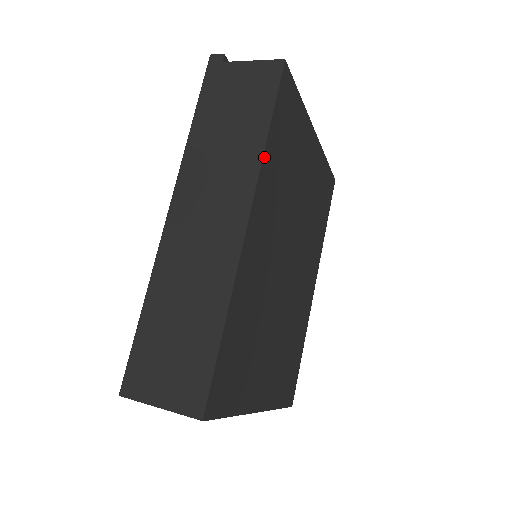
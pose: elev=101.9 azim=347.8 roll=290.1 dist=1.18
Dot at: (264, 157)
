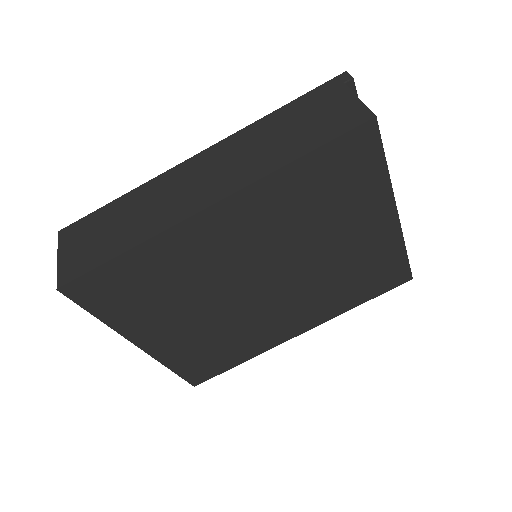
Dot at: (275, 174)
